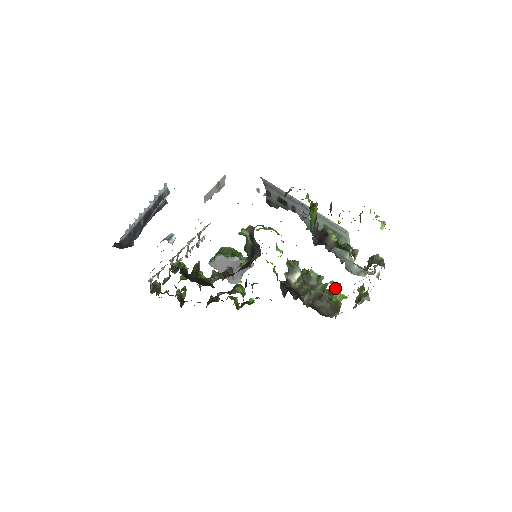
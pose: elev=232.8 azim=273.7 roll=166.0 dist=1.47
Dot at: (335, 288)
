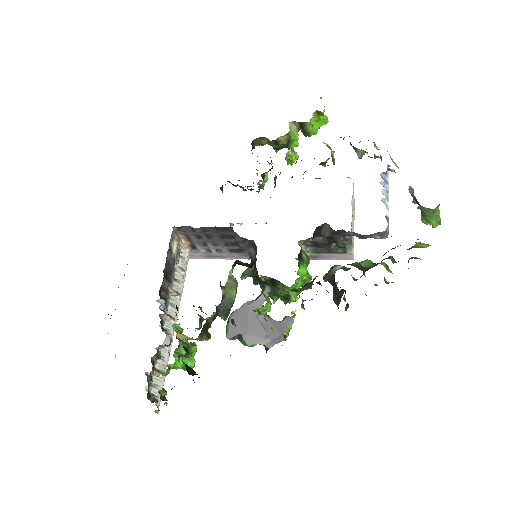
Dot at: occluded
